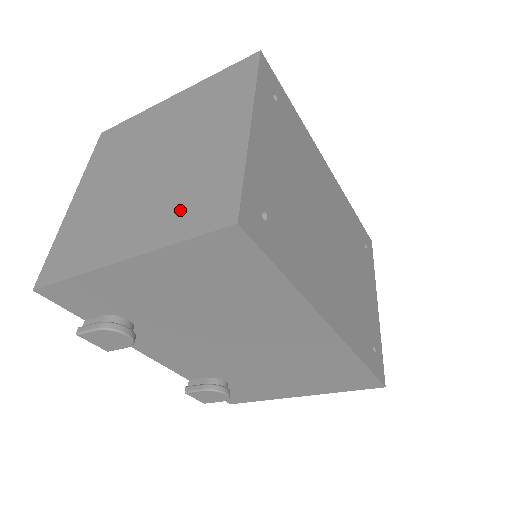
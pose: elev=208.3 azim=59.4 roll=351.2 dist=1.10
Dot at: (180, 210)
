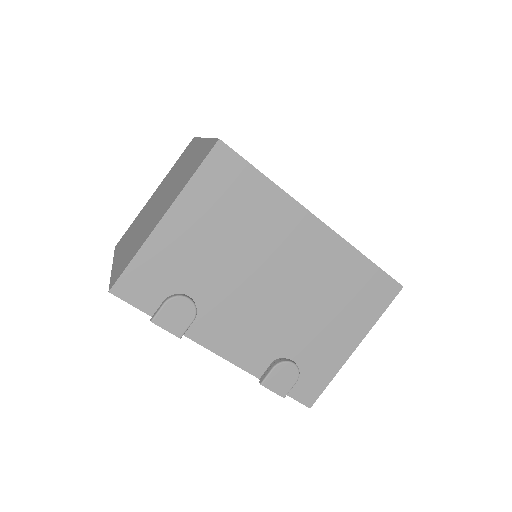
Dot at: (186, 176)
